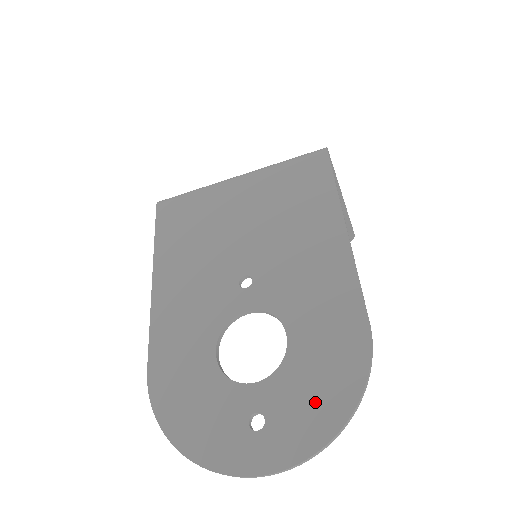
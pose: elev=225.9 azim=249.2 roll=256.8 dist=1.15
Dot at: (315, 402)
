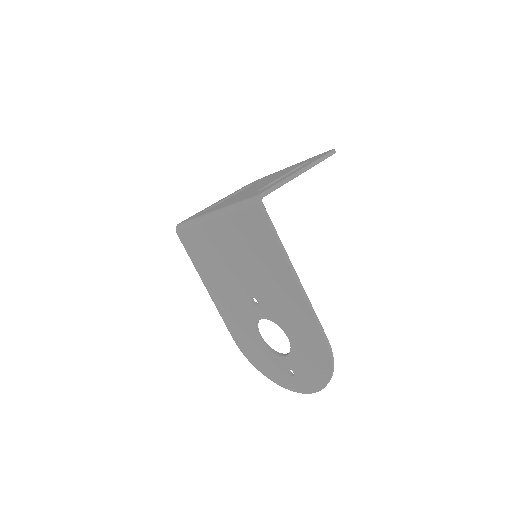
Dot at: (312, 371)
